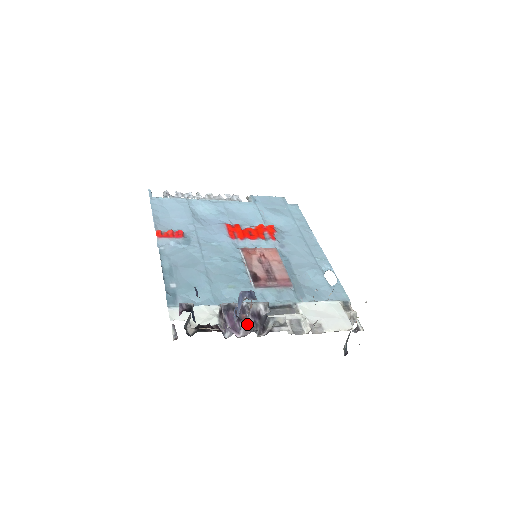
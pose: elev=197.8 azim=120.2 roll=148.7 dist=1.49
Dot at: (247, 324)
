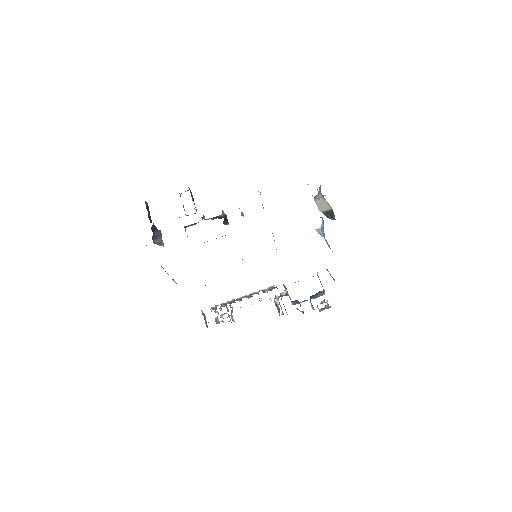
Dot at: occluded
